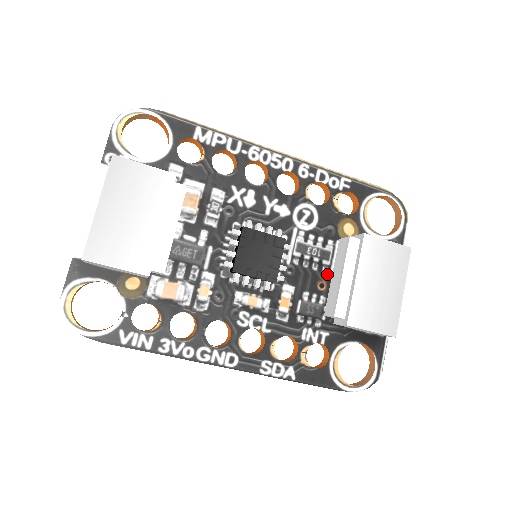
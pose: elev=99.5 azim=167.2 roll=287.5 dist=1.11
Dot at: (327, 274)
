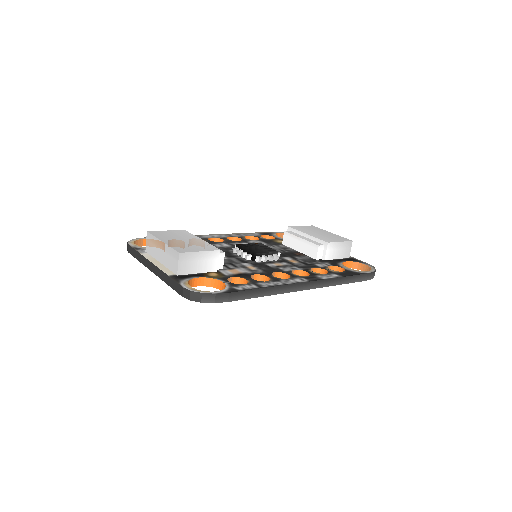
Dot at: (295, 252)
